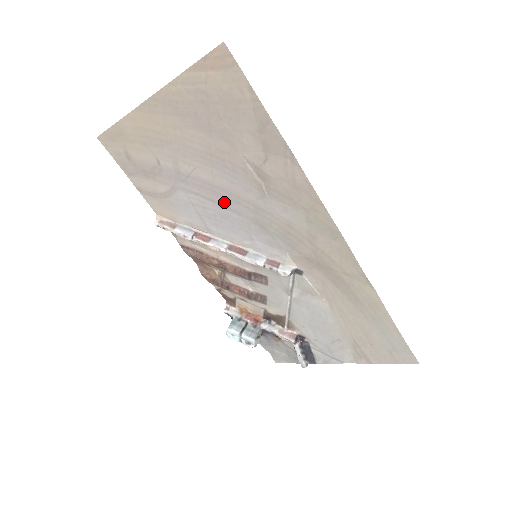
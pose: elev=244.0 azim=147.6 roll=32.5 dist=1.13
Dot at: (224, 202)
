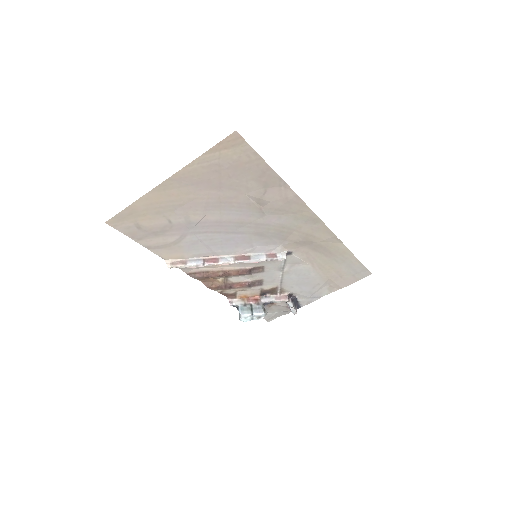
Dot at: (230, 230)
